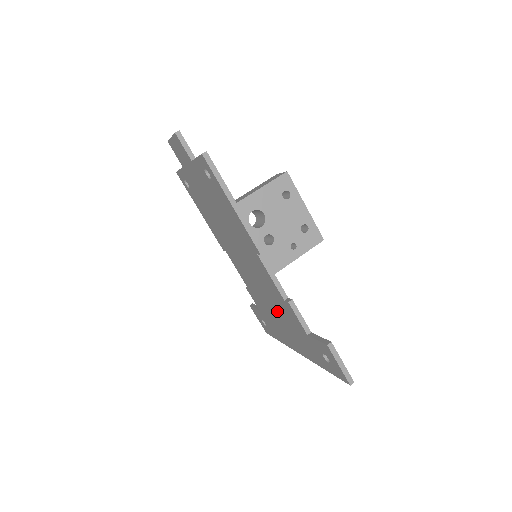
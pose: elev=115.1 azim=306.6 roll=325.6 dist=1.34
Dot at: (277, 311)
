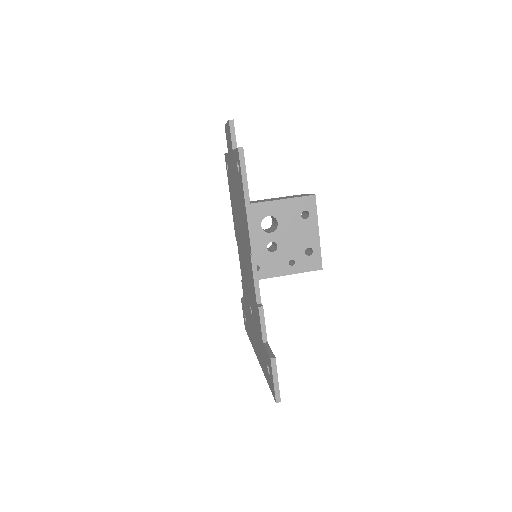
Dot at: (252, 312)
